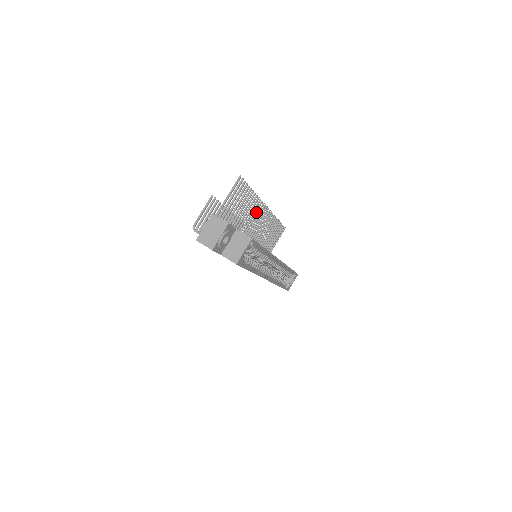
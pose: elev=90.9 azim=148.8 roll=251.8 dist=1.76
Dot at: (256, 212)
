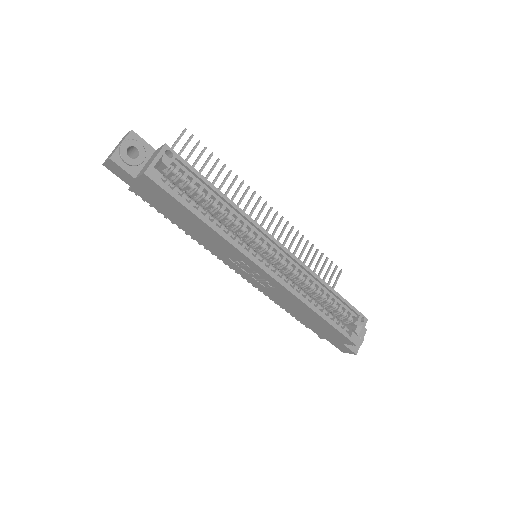
Dot at: (248, 204)
